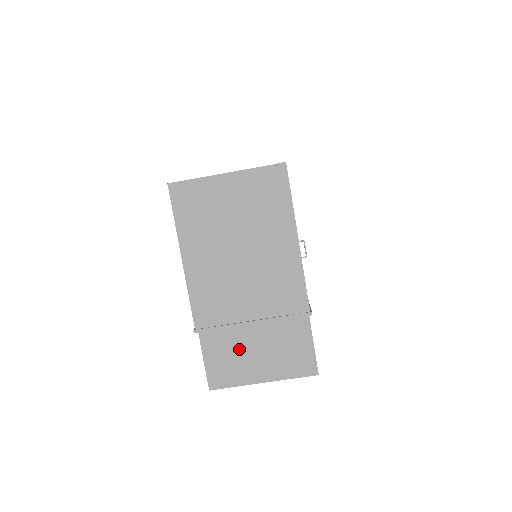
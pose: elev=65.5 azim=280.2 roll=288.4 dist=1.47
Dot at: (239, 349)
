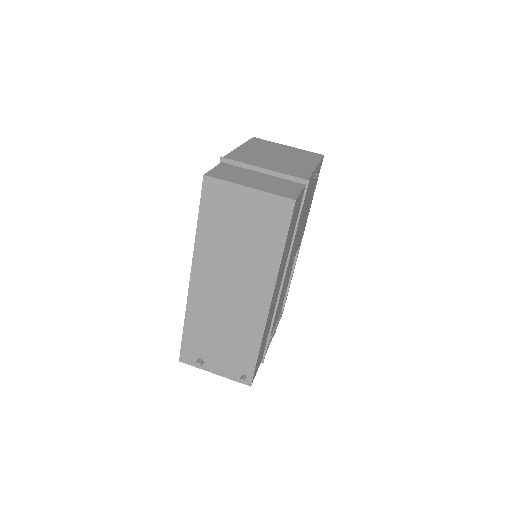
Dot at: (244, 175)
